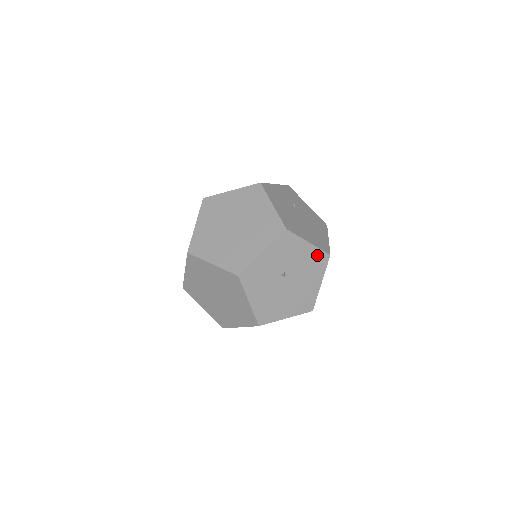
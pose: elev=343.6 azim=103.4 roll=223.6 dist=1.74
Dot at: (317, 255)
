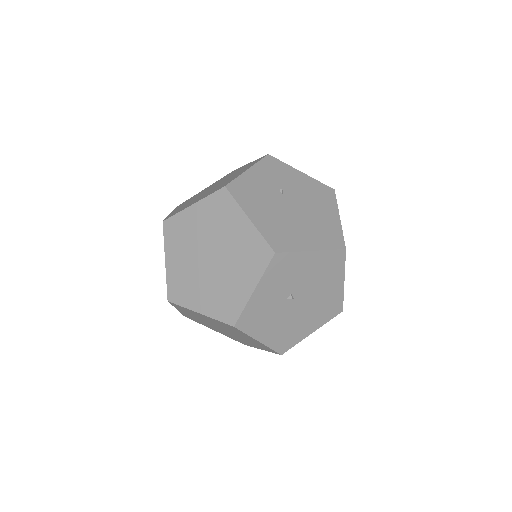
Dot at: (328, 258)
